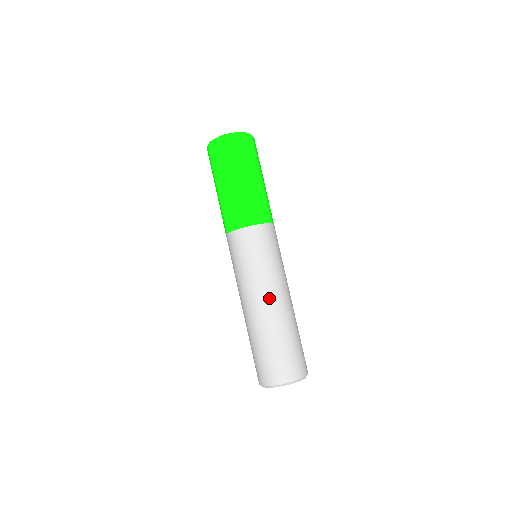
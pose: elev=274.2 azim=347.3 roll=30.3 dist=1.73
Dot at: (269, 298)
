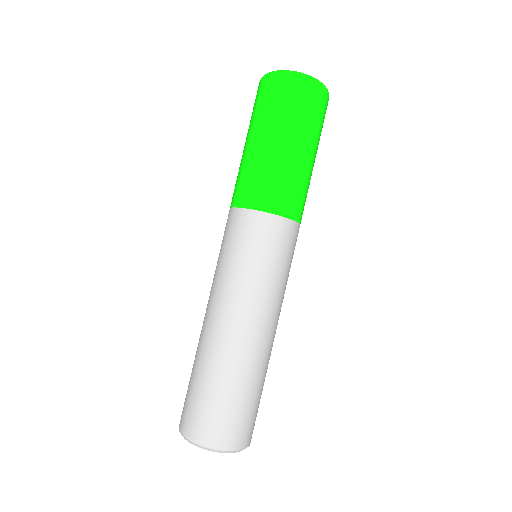
Dot at: (269, 327)
